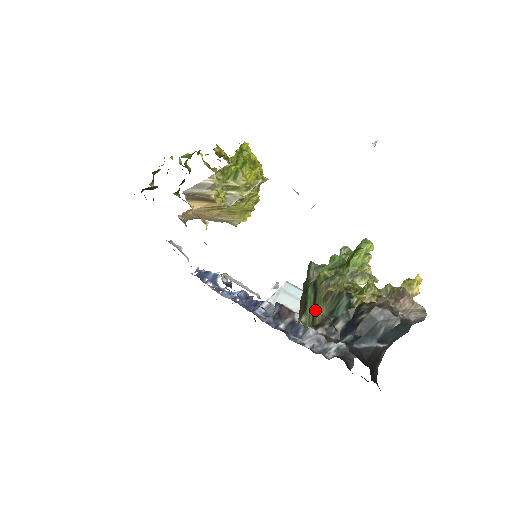
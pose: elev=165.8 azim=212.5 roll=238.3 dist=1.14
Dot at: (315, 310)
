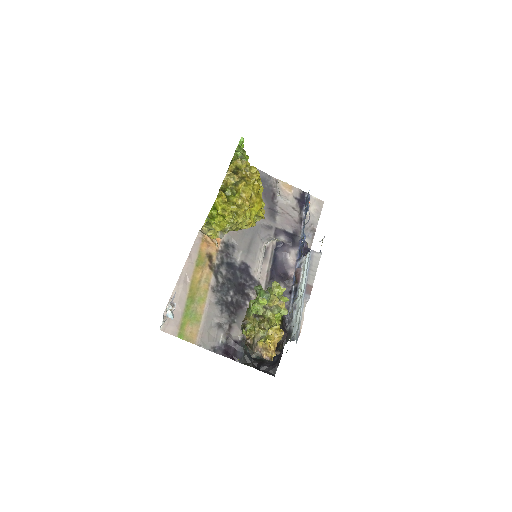
Dot at: occluded
